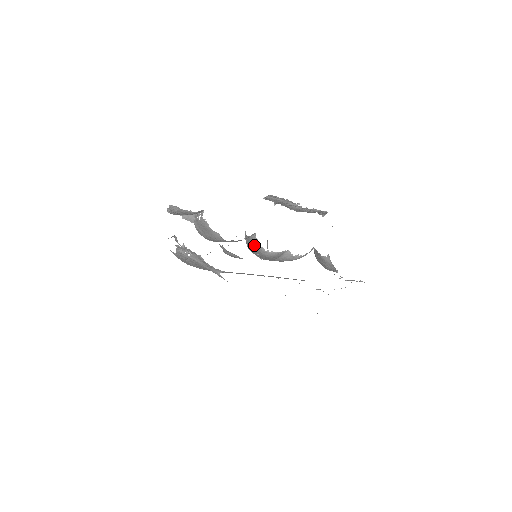
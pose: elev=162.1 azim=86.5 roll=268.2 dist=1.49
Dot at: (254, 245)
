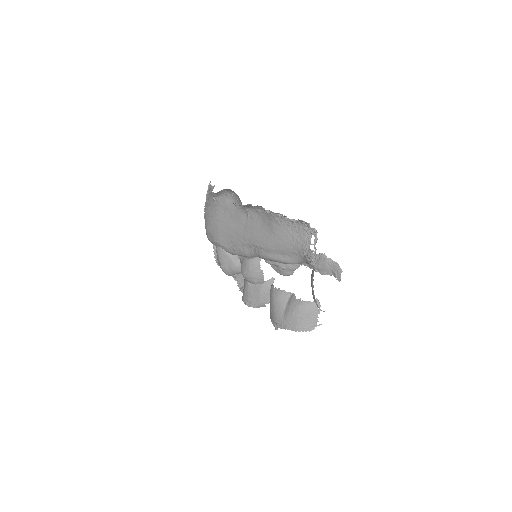
Dot at: occluded
